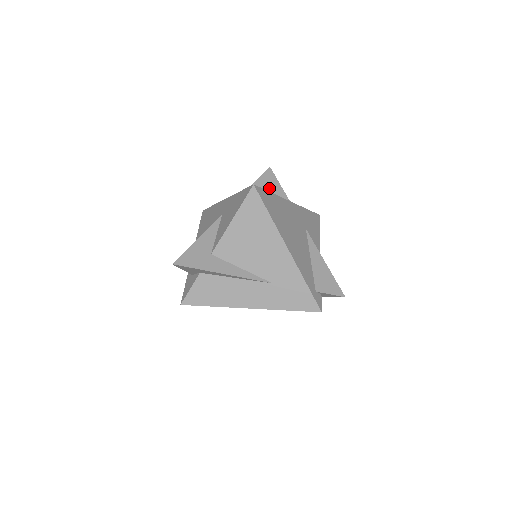
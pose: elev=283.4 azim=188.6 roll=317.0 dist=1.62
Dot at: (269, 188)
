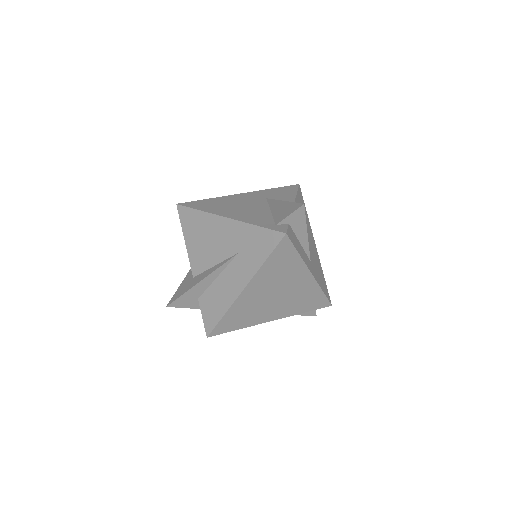
Dot at: occluded
